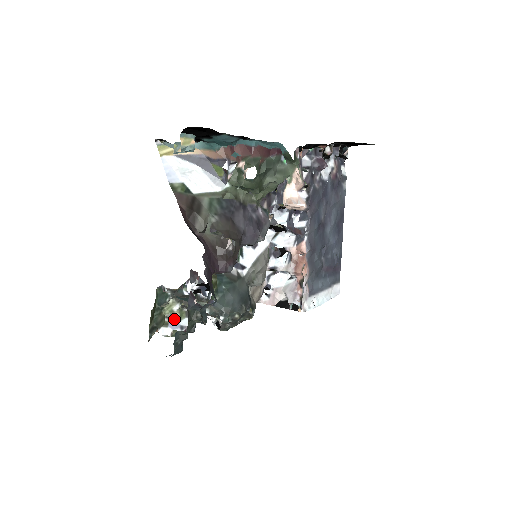
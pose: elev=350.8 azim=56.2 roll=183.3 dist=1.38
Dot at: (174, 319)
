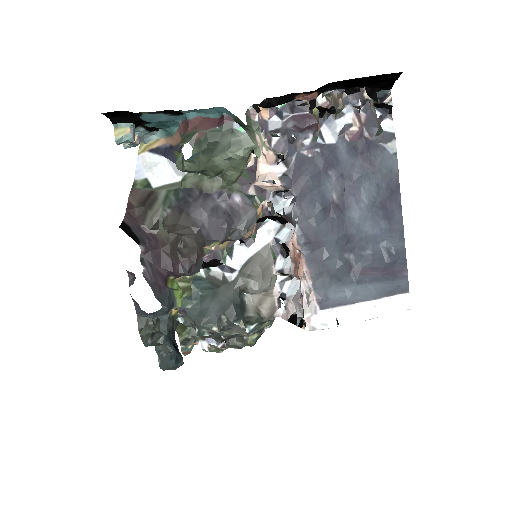
Dot at: occluded
